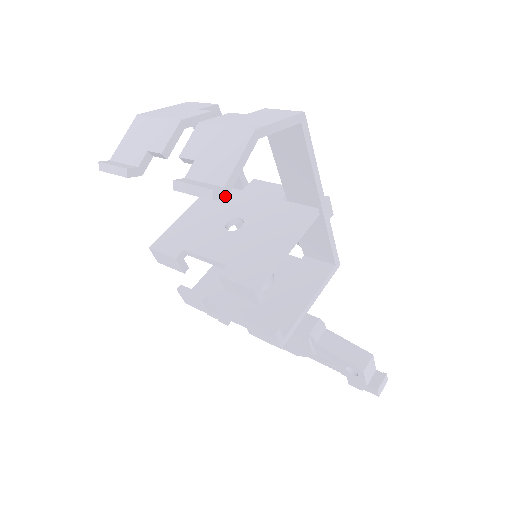
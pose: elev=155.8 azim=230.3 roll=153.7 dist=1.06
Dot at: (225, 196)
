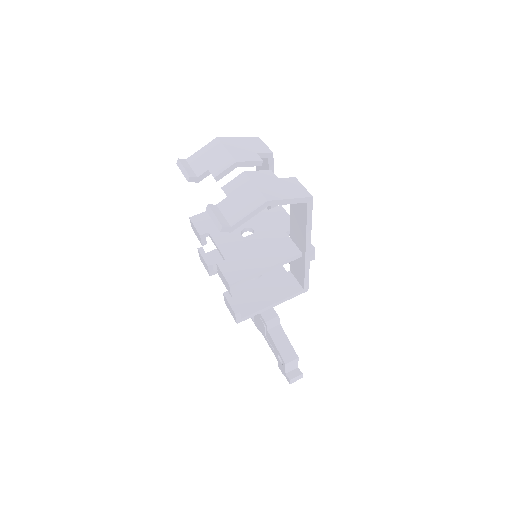
Dot at: (230, 231)
